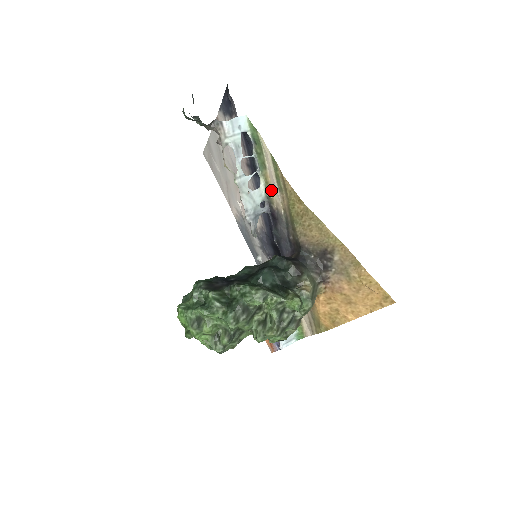
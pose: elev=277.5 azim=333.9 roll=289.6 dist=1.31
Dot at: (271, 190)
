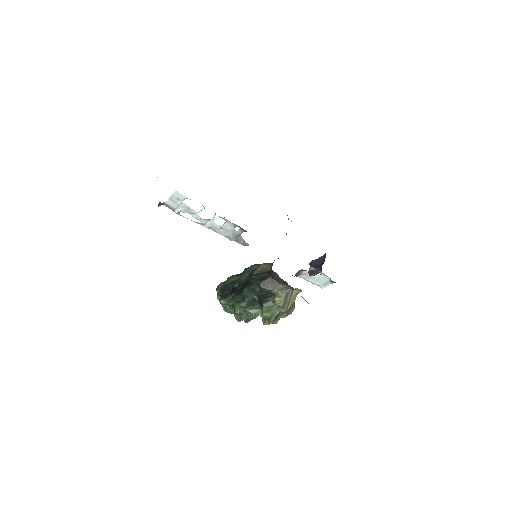
Dot at: occluded
